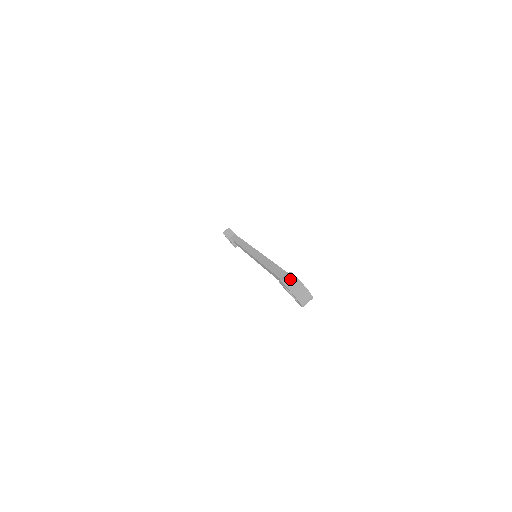
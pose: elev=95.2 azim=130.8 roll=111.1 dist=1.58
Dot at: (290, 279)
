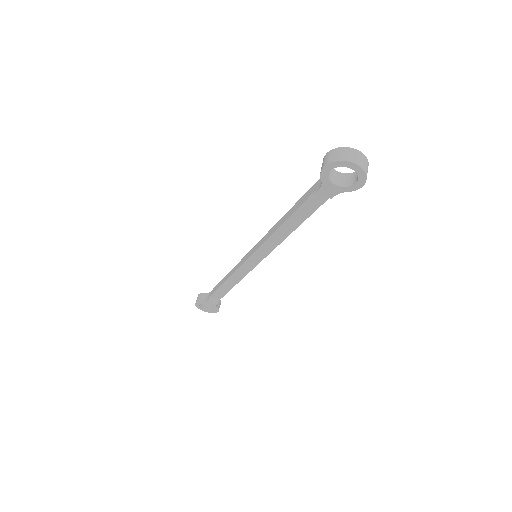
Dot at: (332, 154)
